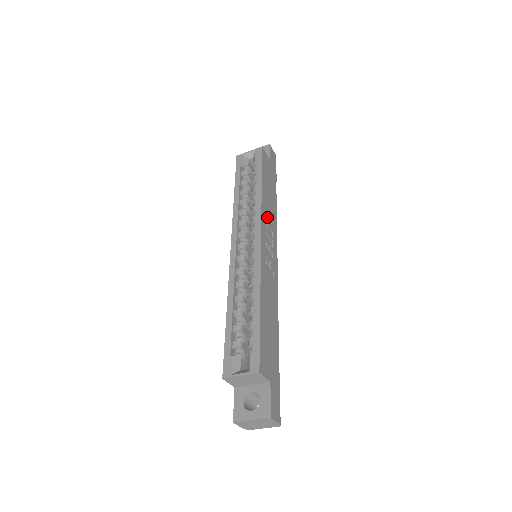
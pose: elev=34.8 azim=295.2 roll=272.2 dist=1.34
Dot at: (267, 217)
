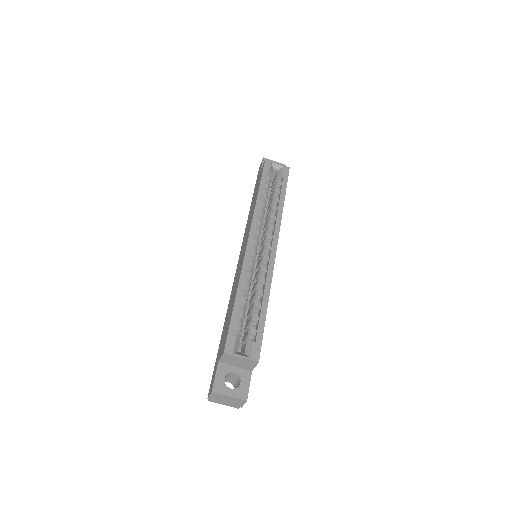
Dot at: occluded
